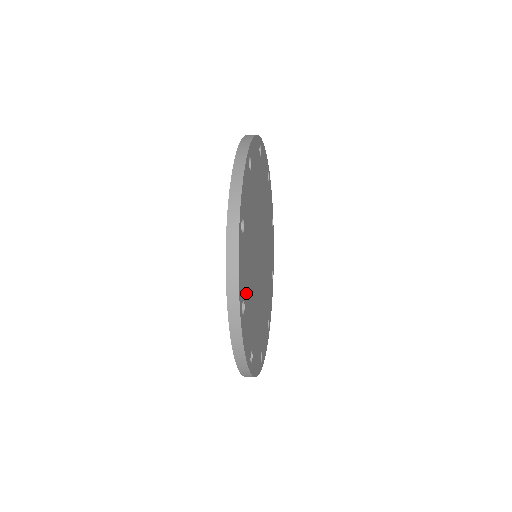
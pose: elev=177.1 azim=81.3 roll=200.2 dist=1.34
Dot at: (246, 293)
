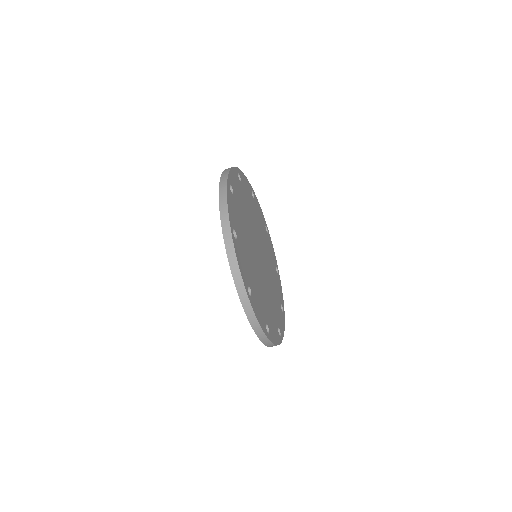
Dot at: (243, 190)
